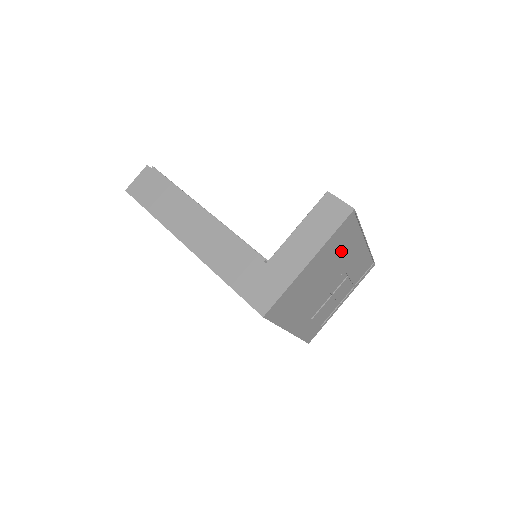
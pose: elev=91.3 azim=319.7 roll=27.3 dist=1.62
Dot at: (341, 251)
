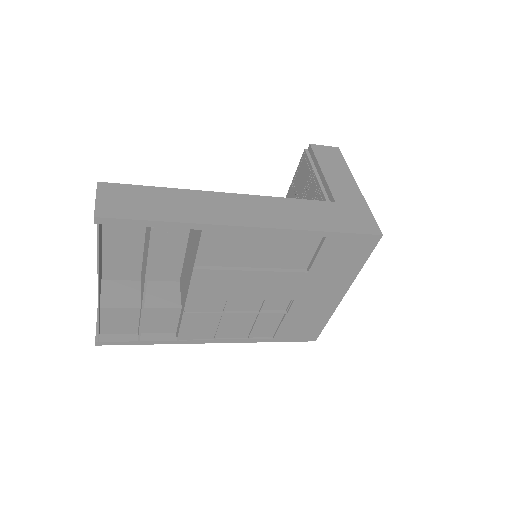
Dot at: occluded
